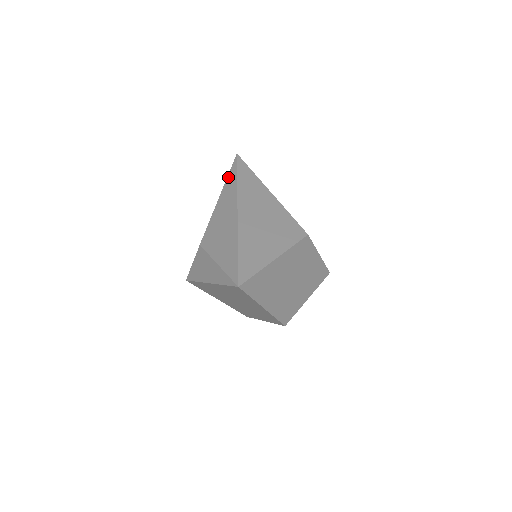
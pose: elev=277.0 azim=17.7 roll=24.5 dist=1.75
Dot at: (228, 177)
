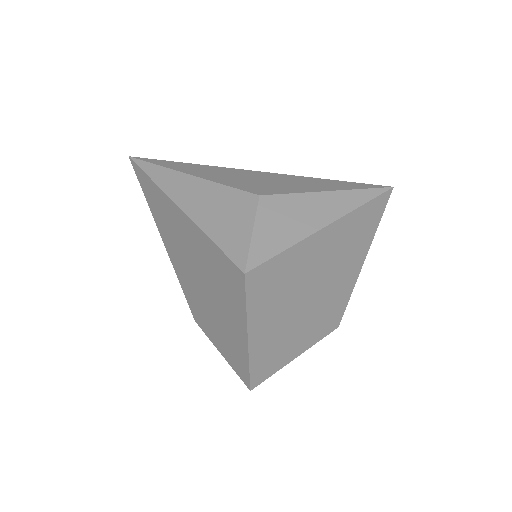
Dot at: (163, 164)
